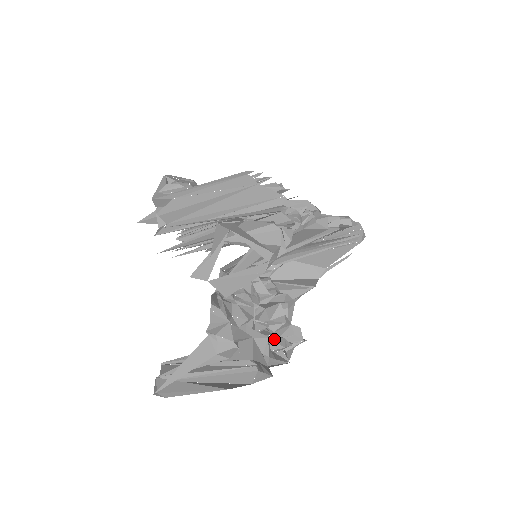
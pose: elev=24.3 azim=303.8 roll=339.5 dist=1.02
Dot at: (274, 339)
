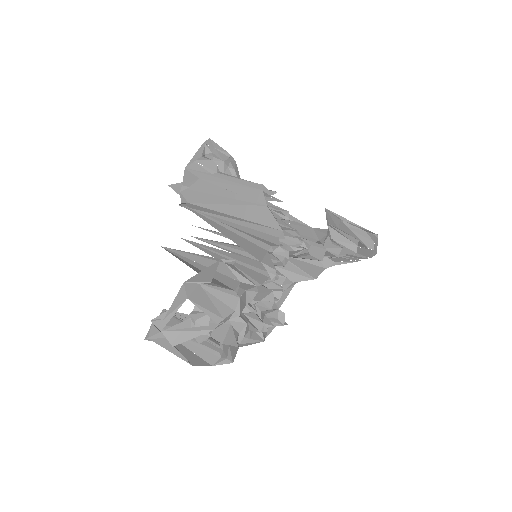
Dot at: (254, 322)
